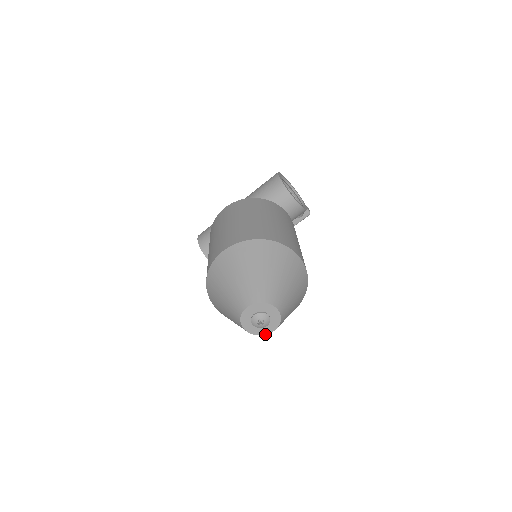
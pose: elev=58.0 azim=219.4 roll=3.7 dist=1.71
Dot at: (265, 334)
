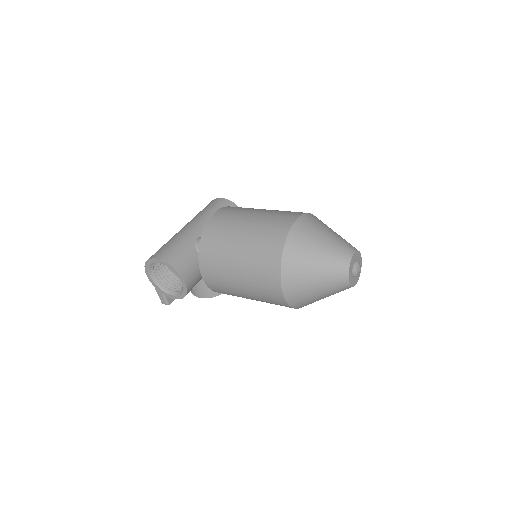
Dot at: (354, 285)
